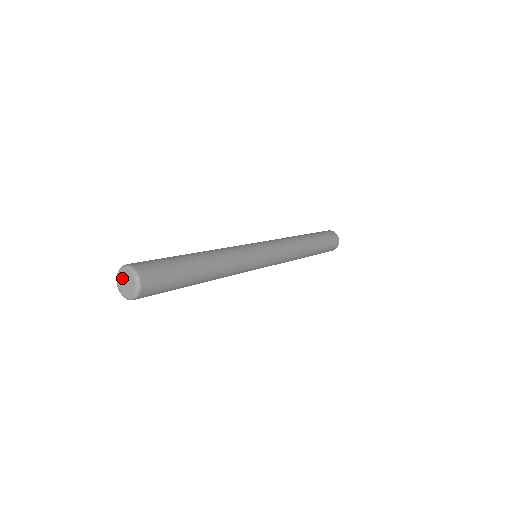
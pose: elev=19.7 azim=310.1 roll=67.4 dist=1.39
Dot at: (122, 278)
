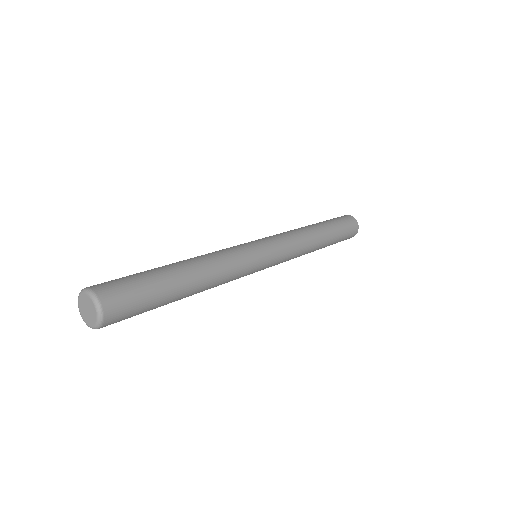
Dot at: (83, 304)
